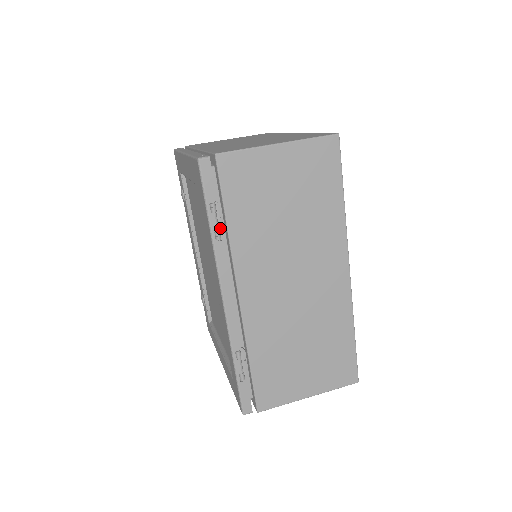
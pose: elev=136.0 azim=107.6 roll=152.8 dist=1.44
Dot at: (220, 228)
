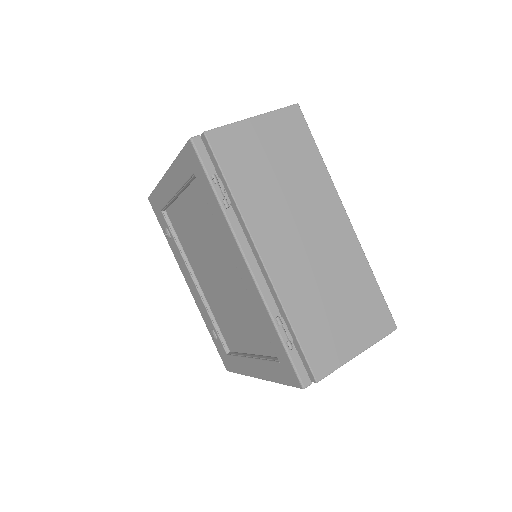
Dot at: occluded
